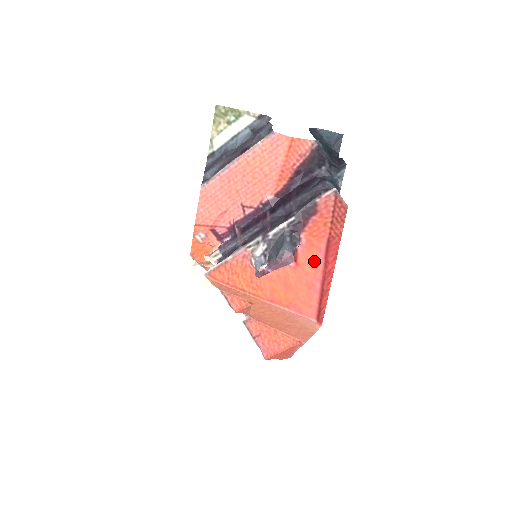
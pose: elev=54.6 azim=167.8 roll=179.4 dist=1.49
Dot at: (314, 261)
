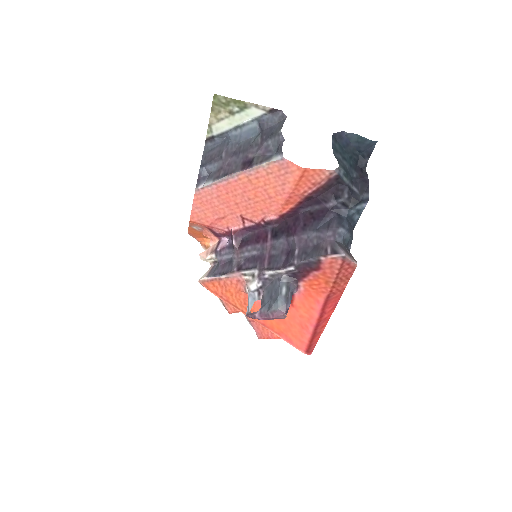
Dot at: (310, 309)
